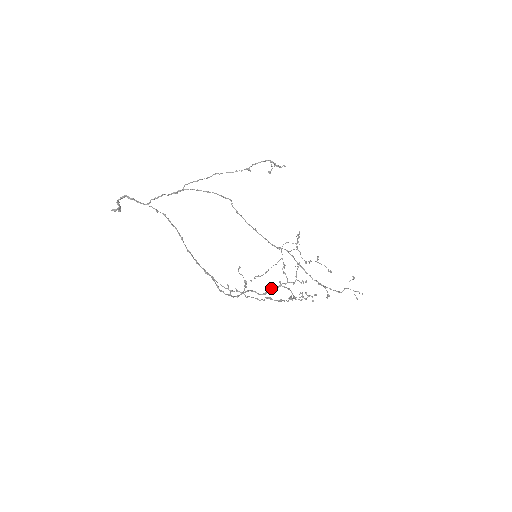
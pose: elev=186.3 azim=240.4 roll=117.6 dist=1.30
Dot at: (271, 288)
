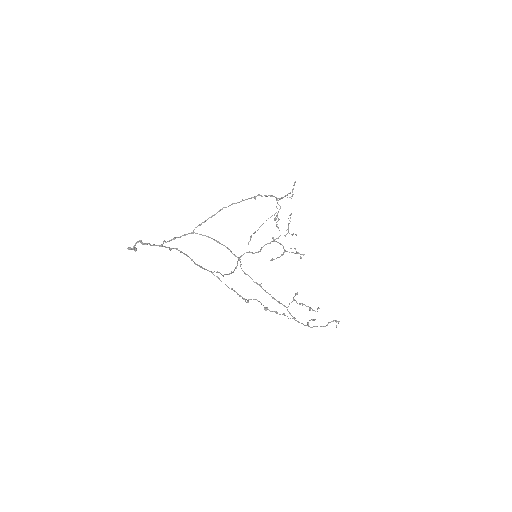
Dot at: occluded
